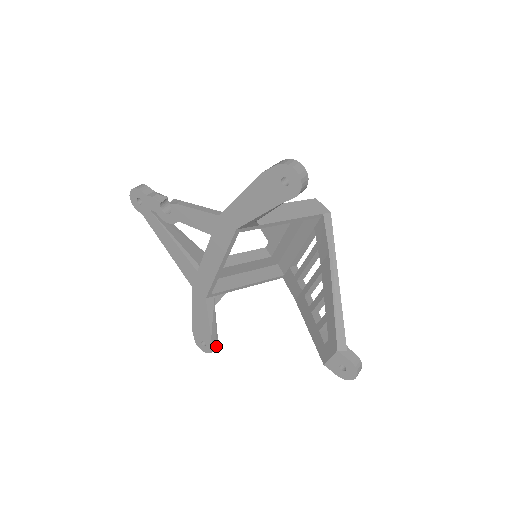
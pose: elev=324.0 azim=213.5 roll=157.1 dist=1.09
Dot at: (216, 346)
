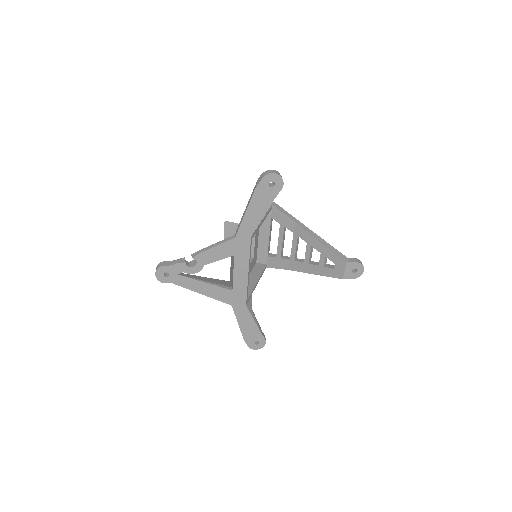
Dot at: (265, 338)
